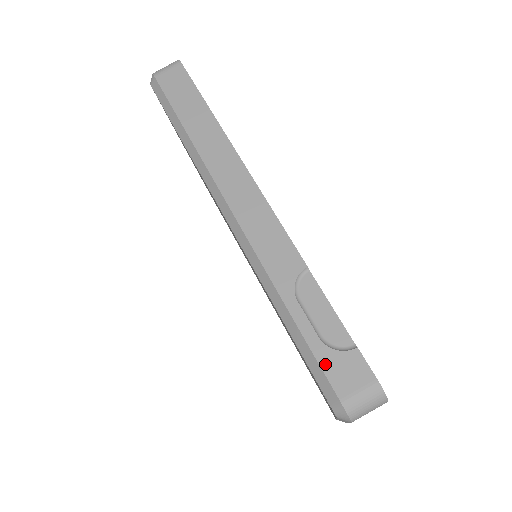
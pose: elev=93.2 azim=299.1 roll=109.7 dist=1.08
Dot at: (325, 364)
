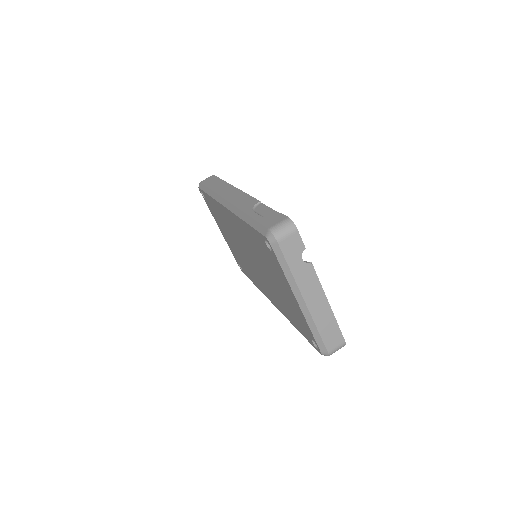
Dot at: (263, 222)
